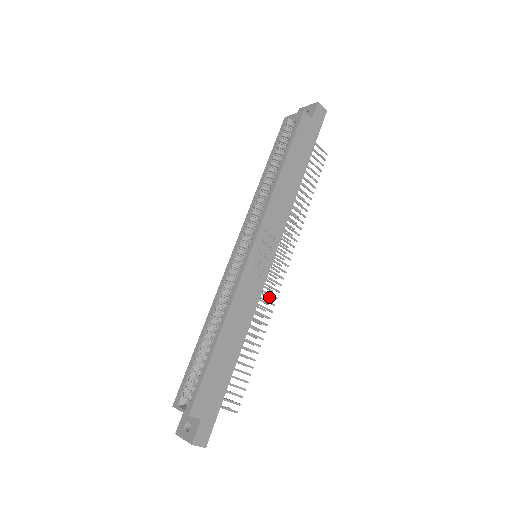
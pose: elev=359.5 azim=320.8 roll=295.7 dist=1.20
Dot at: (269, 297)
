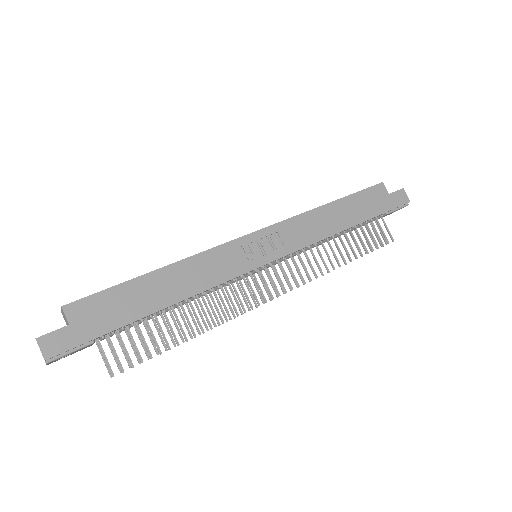
Dot at: (244, 310)
